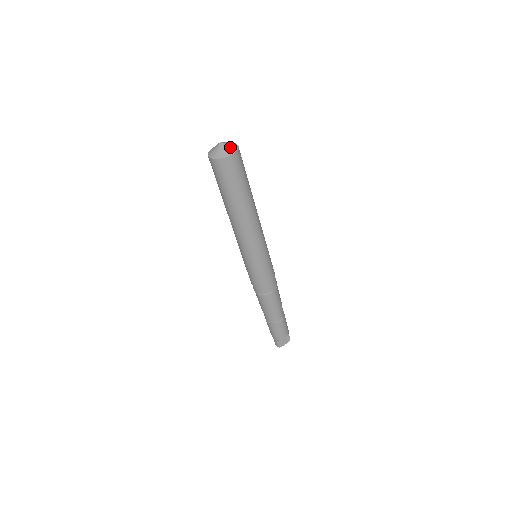
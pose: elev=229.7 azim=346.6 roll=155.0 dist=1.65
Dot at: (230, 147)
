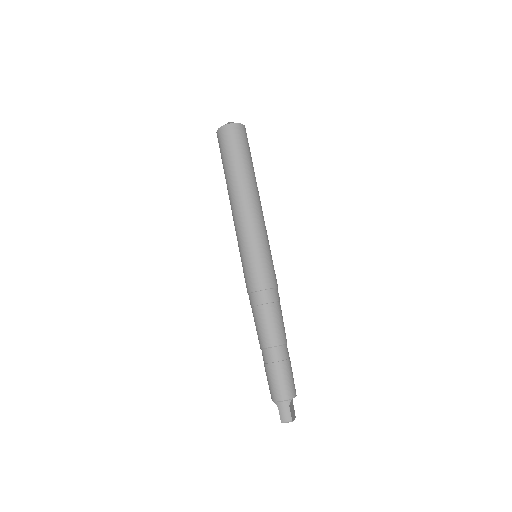
Dot at: occluded
